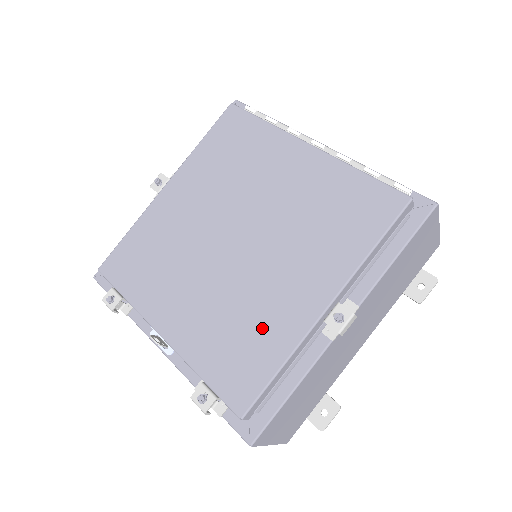
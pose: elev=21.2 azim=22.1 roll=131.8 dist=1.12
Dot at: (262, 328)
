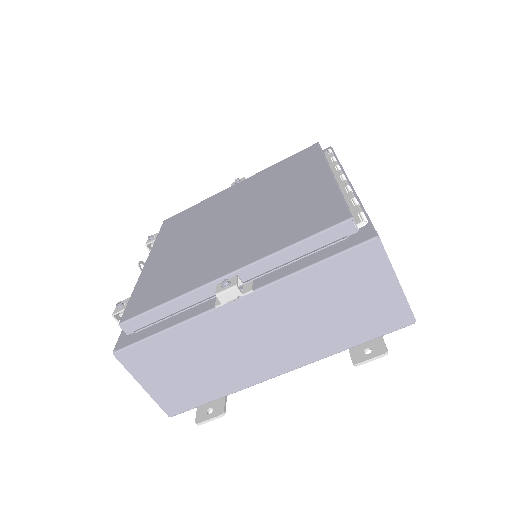
Dot at: (185, 275)
